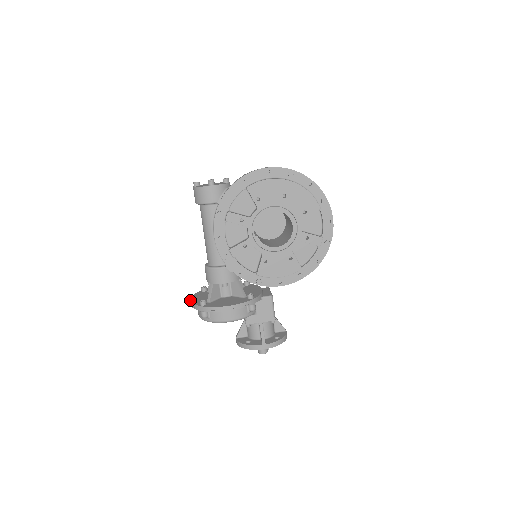
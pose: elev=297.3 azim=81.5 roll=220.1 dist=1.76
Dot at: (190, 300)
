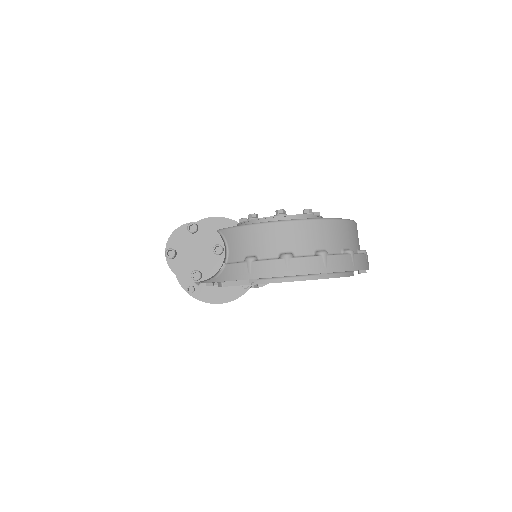
Dot at: occluded
